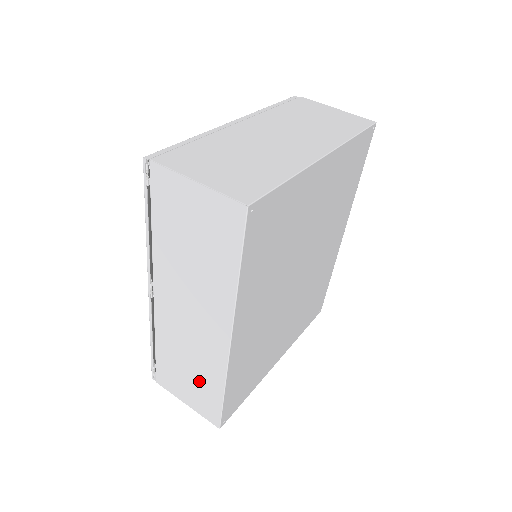
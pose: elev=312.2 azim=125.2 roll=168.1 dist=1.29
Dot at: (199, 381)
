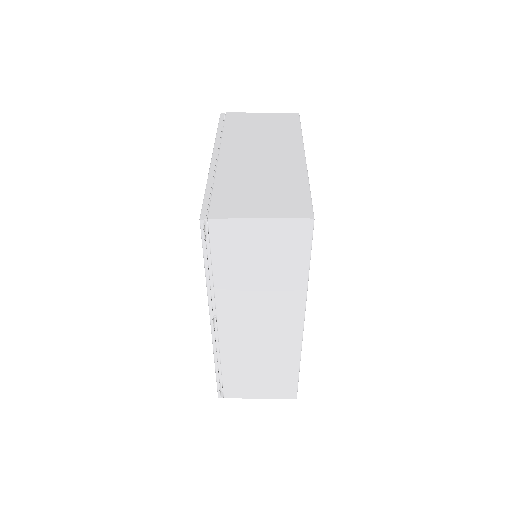
Dot at: (273, 372)
